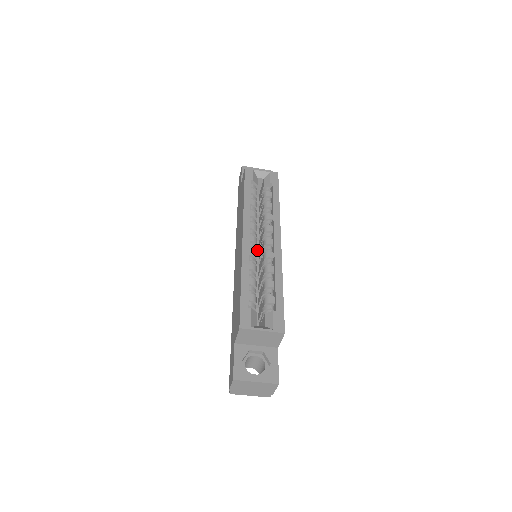
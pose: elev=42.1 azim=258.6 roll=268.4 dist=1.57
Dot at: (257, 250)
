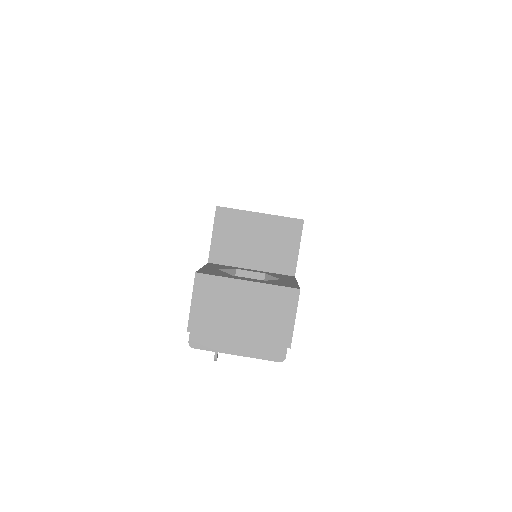
Dot at: occluded
